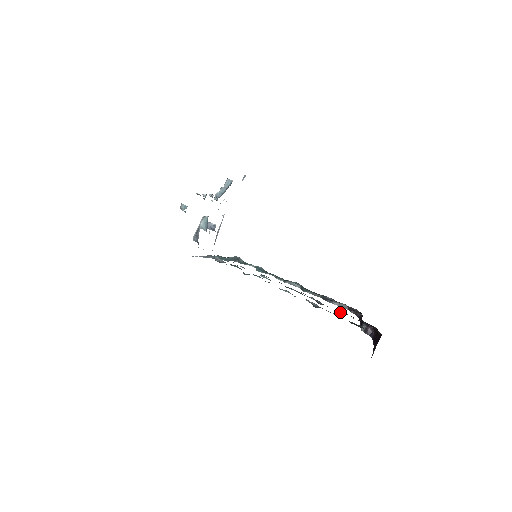
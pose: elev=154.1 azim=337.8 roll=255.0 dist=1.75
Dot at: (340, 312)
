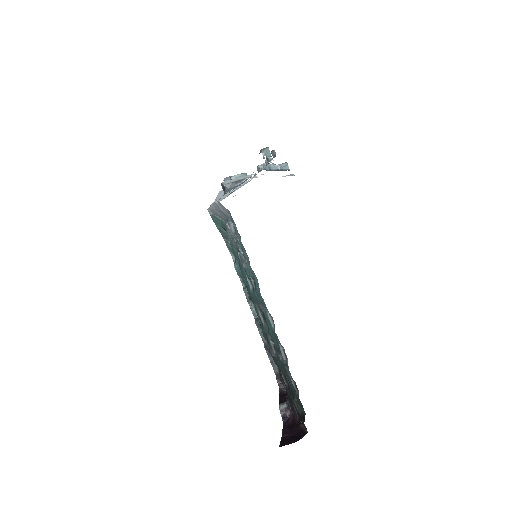
Dot at: (283, 377)
